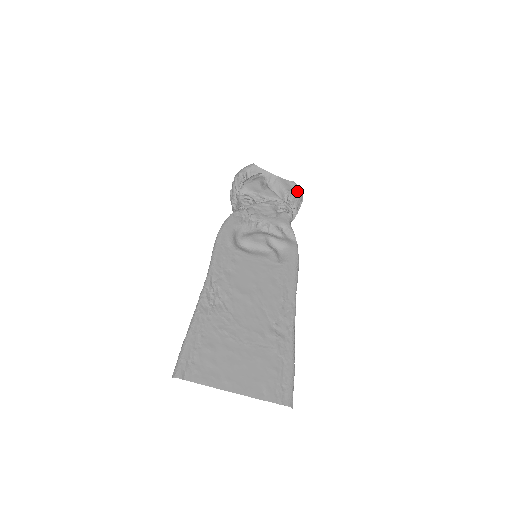
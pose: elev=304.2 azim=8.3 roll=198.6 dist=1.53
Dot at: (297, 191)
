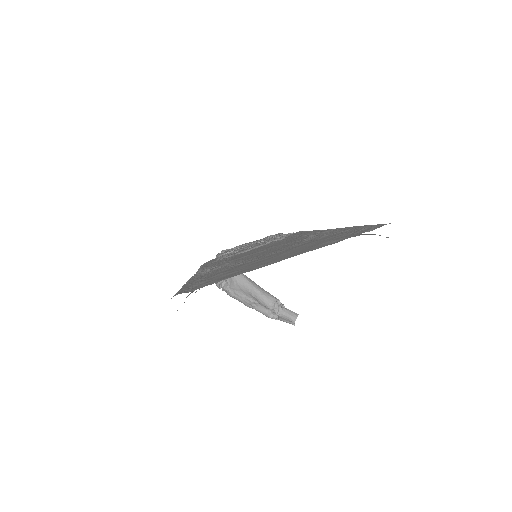
Dot at: occluded
